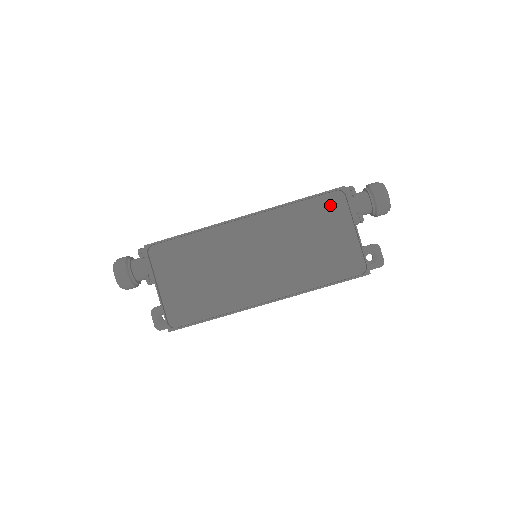
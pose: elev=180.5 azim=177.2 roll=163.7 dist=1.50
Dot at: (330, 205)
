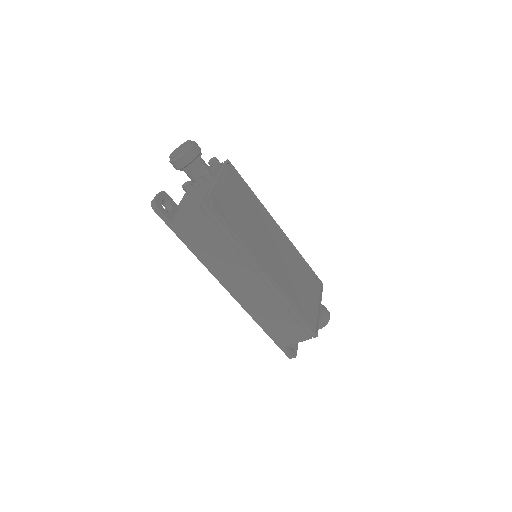
Dot at: (315, 282)
